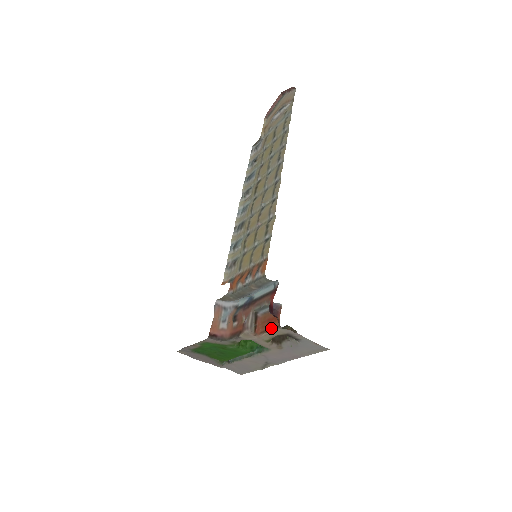
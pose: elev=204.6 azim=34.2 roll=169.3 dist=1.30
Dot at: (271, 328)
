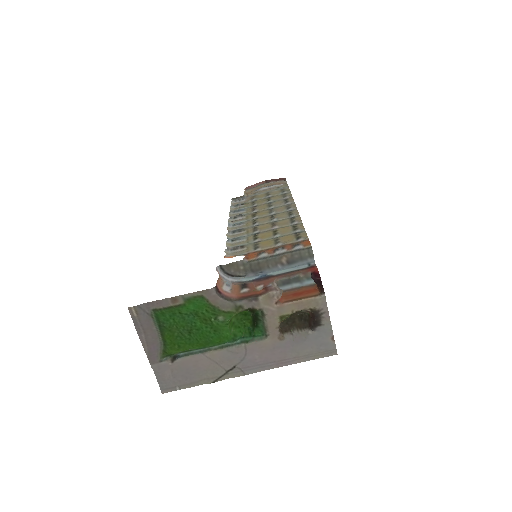
Dot at: (305, 296)
